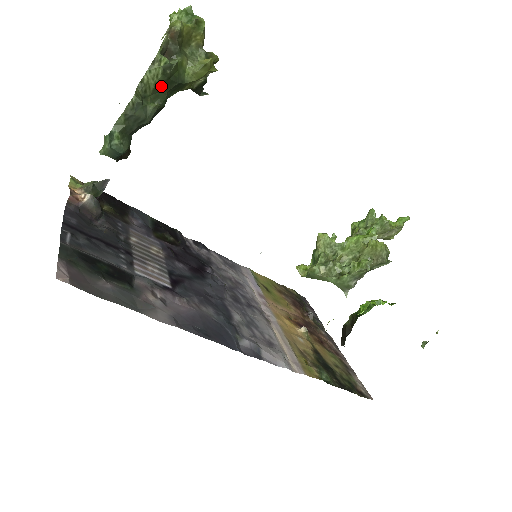
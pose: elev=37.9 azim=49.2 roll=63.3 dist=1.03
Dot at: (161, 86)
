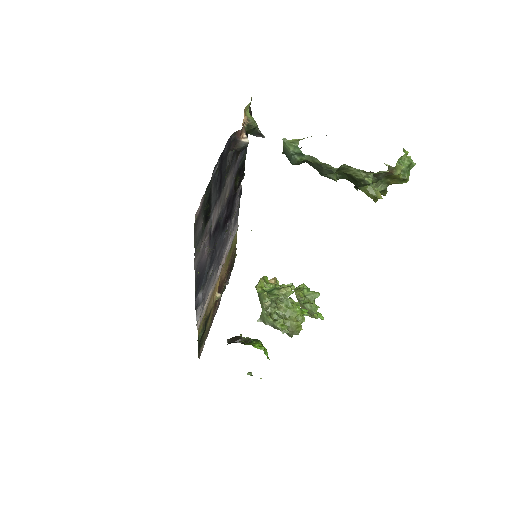
Dot at: (351, 176)
